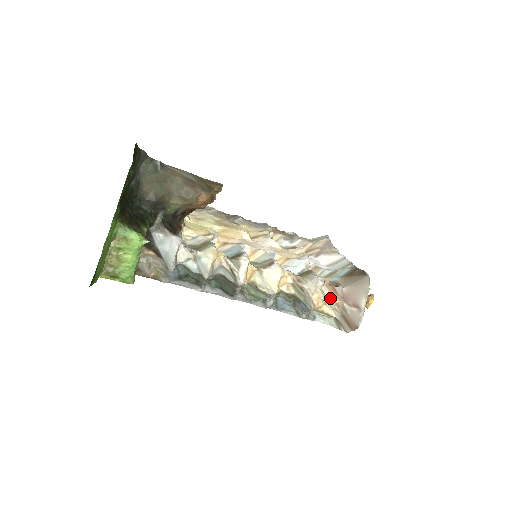
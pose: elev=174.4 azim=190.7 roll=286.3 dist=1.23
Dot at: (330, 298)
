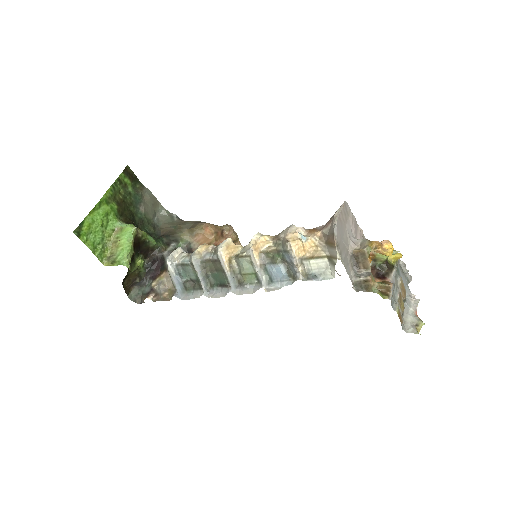
Dot at: (310, 236)
